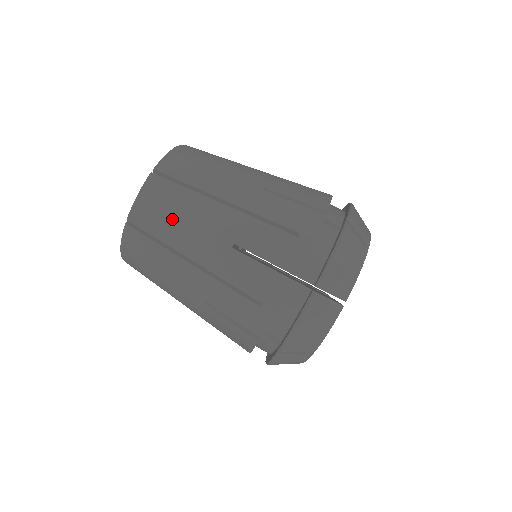
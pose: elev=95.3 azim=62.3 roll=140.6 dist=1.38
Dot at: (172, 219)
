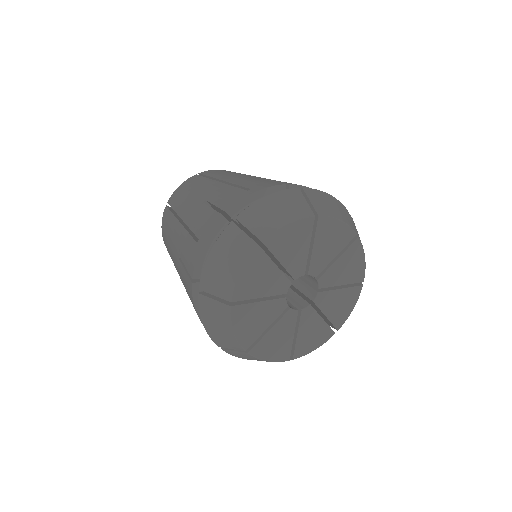
Dot at: occluded
